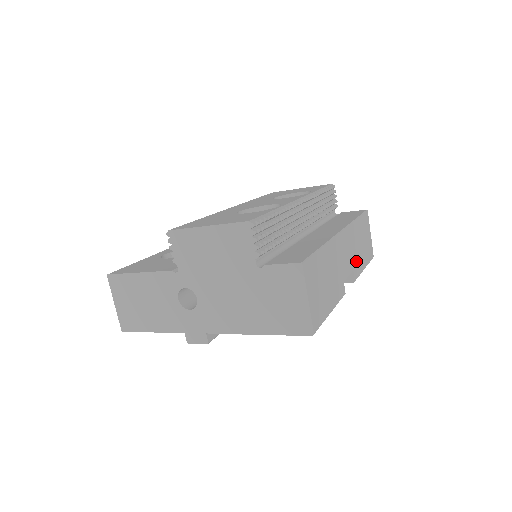
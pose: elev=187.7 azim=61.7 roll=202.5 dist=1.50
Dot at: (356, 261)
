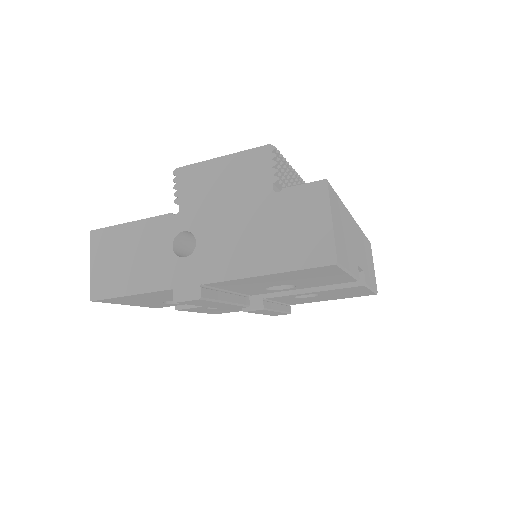
Dot at: (365, 268)
